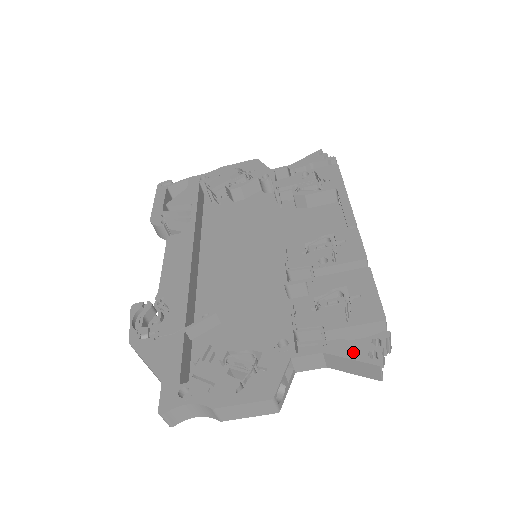
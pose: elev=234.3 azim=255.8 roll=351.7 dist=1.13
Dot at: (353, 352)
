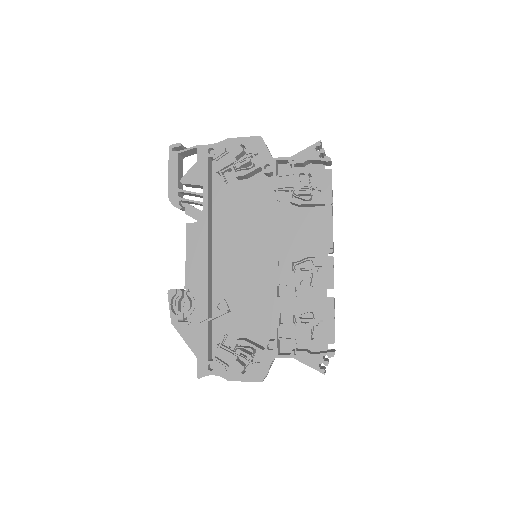
Dot at: (311, 362)
